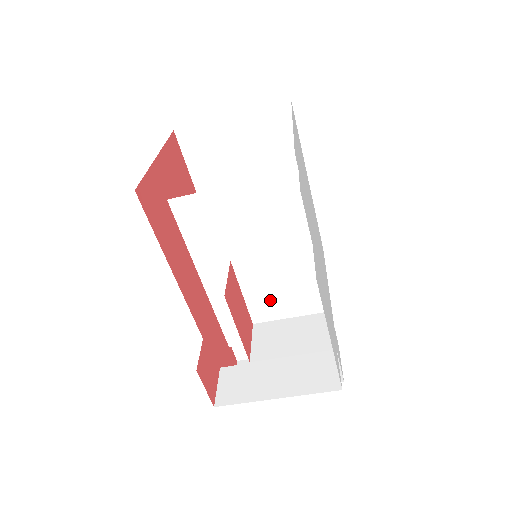
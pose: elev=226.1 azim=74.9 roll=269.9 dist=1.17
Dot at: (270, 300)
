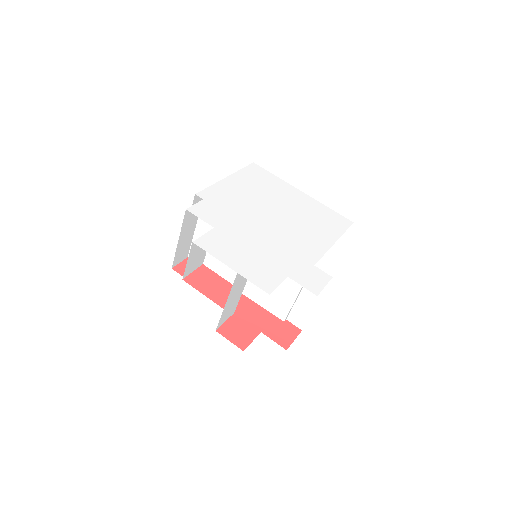
Dot at: (233, 271)
